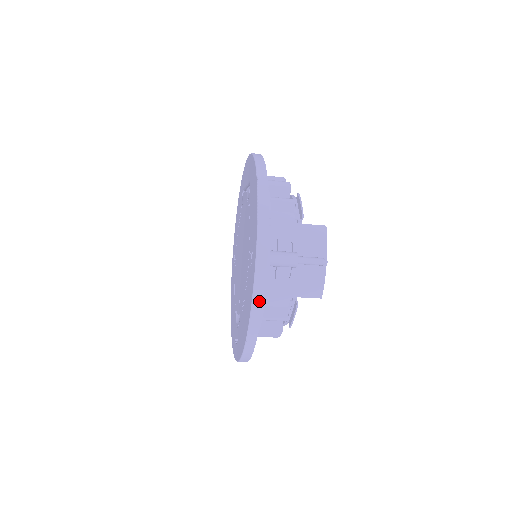
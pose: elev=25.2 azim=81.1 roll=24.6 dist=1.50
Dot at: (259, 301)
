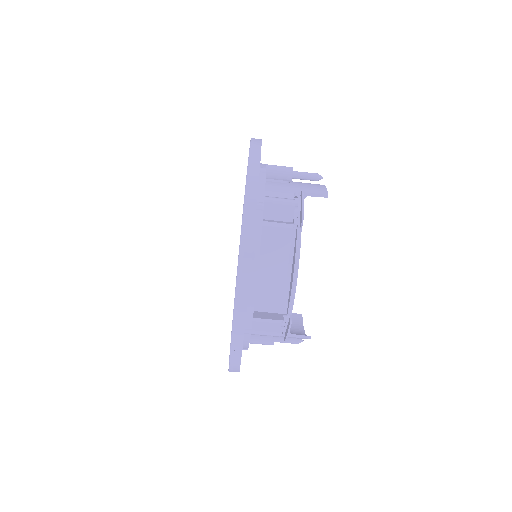
Dot at: (257, 143)
